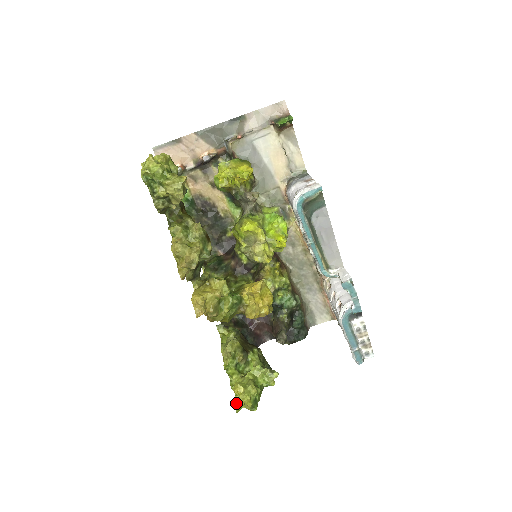
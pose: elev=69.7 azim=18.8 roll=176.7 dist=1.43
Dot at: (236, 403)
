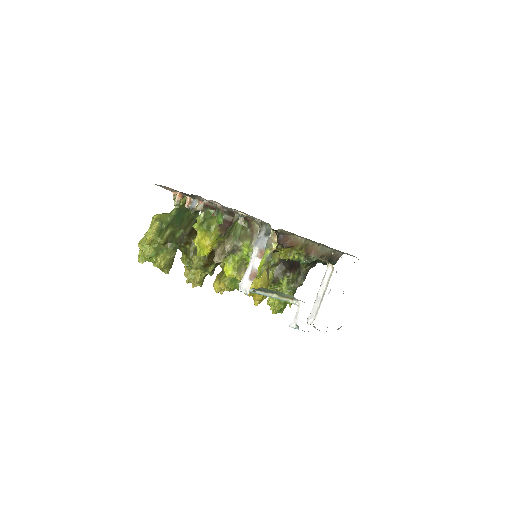
Dot at: occluded
